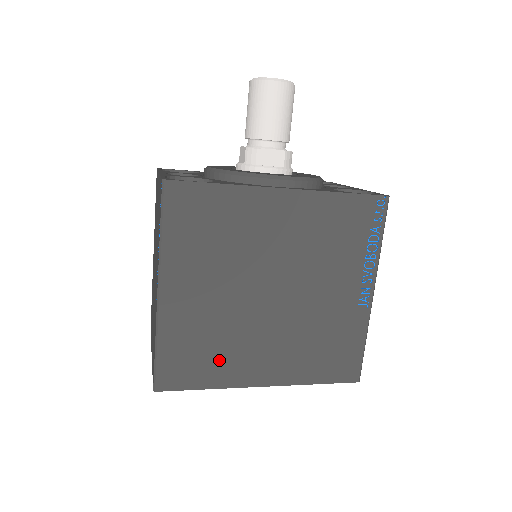
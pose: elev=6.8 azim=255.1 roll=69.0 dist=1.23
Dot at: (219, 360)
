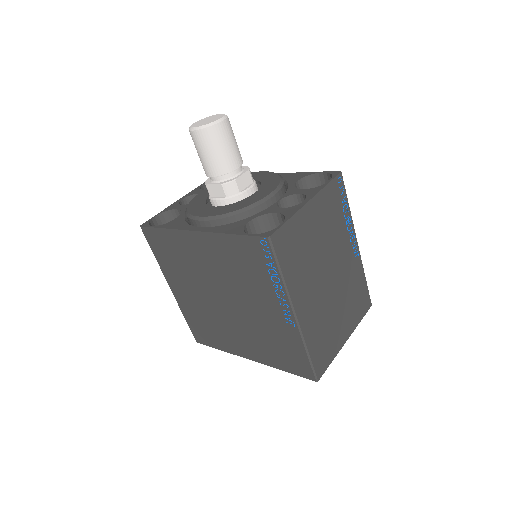
Dot at: (217, 335)
